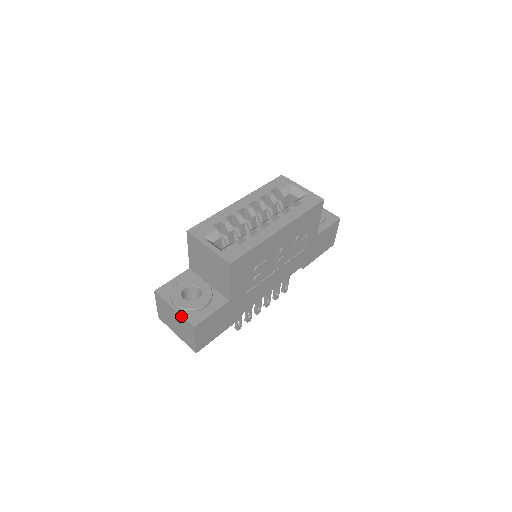
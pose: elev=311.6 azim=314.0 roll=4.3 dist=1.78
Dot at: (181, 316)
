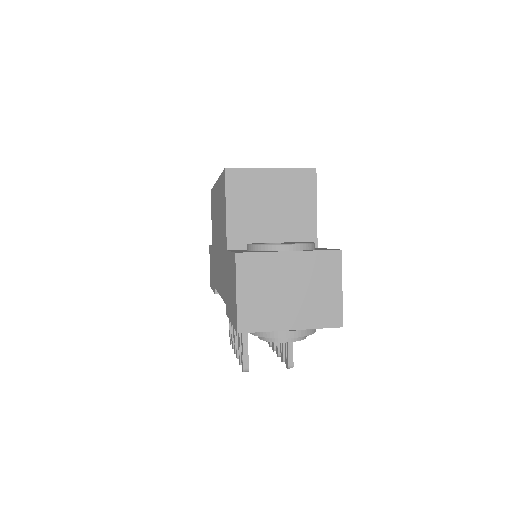
Dot at: (310, 252)
